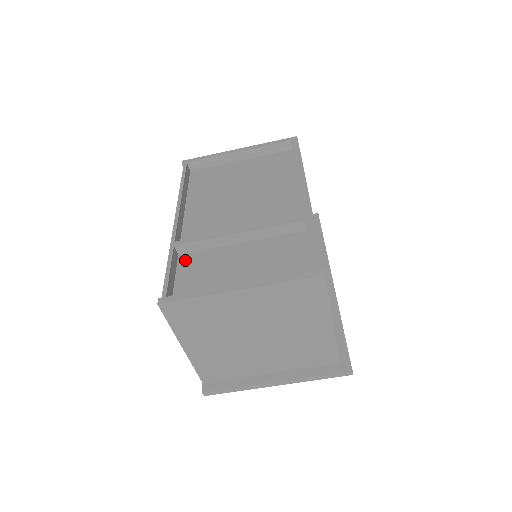
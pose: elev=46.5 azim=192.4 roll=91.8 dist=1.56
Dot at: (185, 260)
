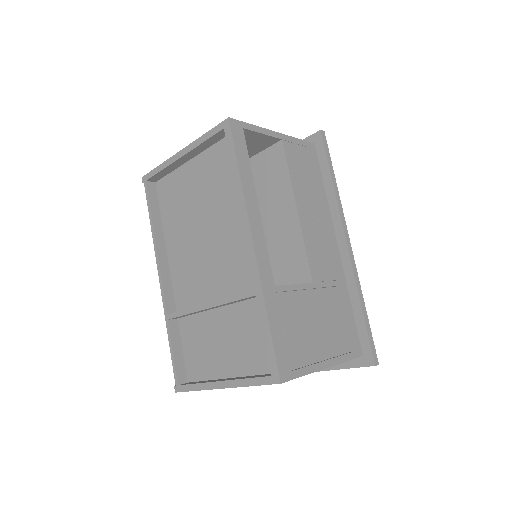
Dot at: (183, 327)
